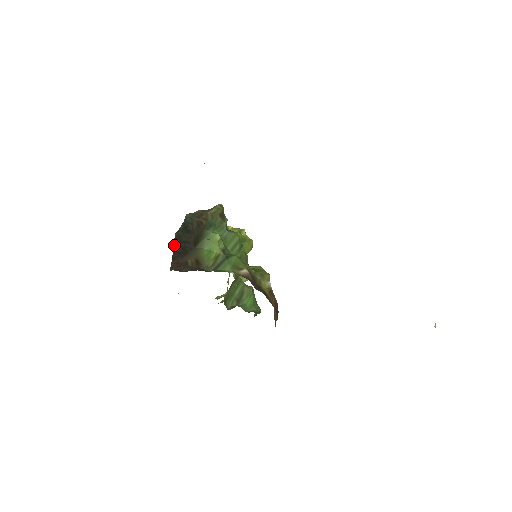
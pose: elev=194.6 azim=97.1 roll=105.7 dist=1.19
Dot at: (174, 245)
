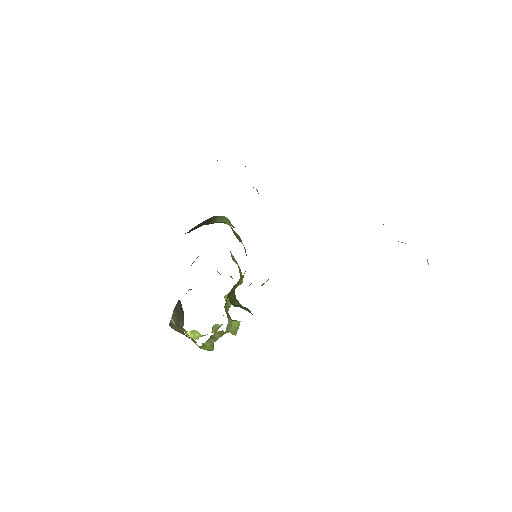
Dot at: occluded
